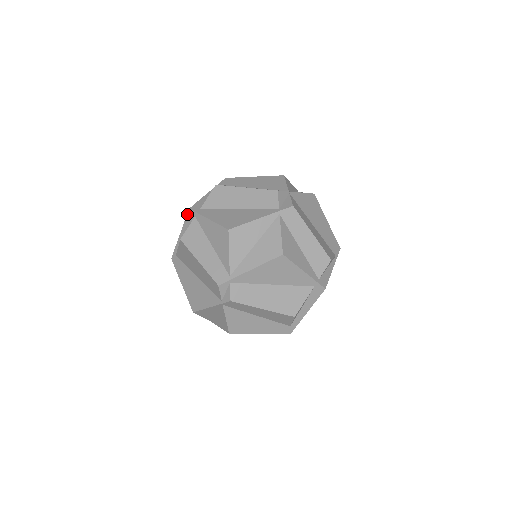
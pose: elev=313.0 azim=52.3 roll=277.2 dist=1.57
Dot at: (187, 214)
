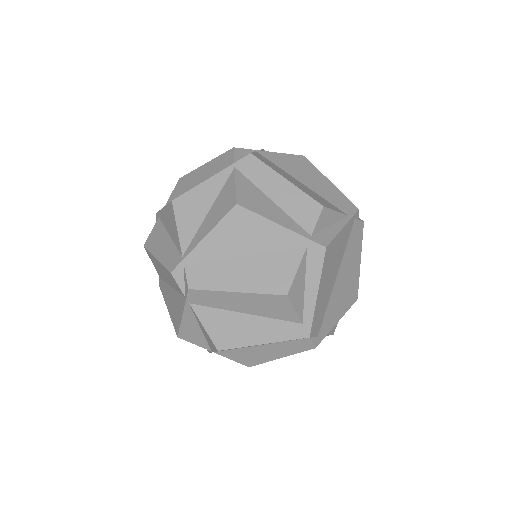
Dot at: occluded
